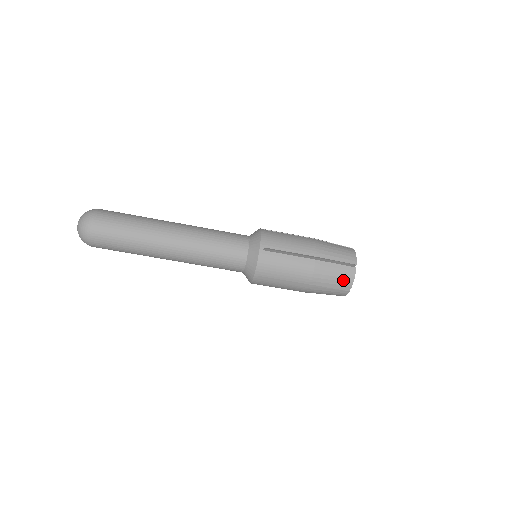
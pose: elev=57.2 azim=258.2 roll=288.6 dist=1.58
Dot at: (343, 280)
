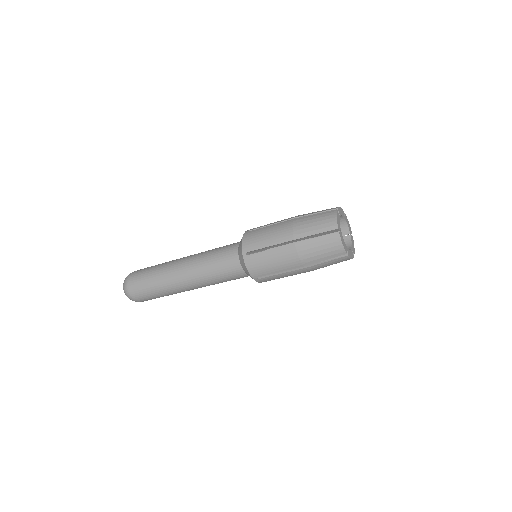
Dot at: occluded
